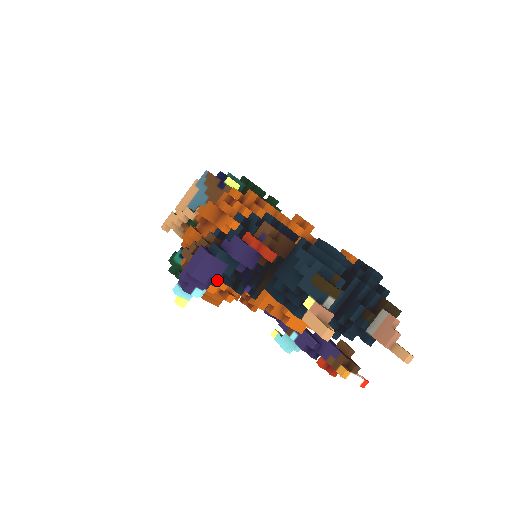
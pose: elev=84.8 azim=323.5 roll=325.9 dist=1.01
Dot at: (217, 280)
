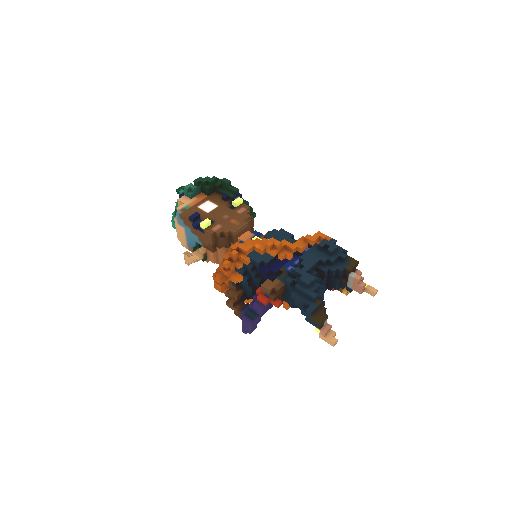
Dot at: occluded
